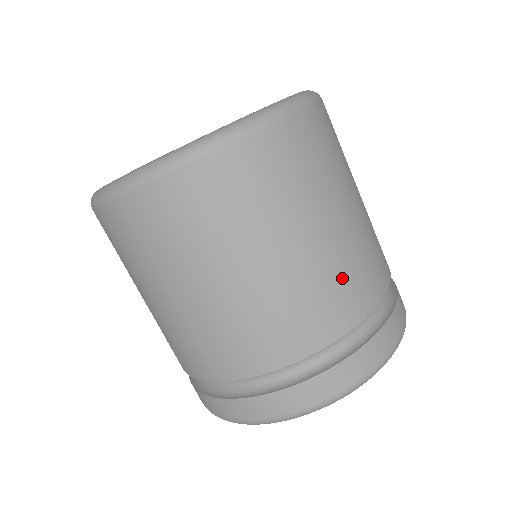
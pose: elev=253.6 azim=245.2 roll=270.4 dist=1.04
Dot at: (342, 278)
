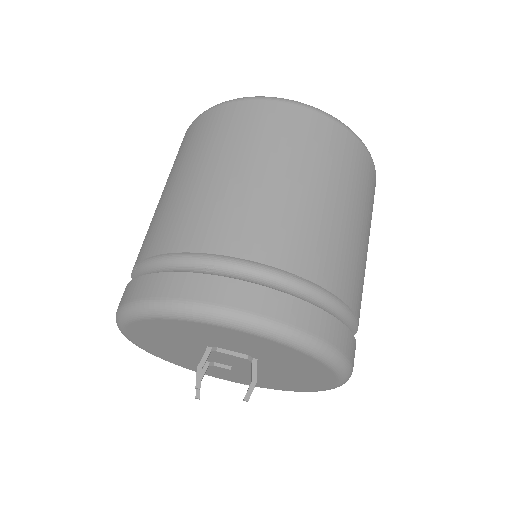
Dot at: (338, 249)
